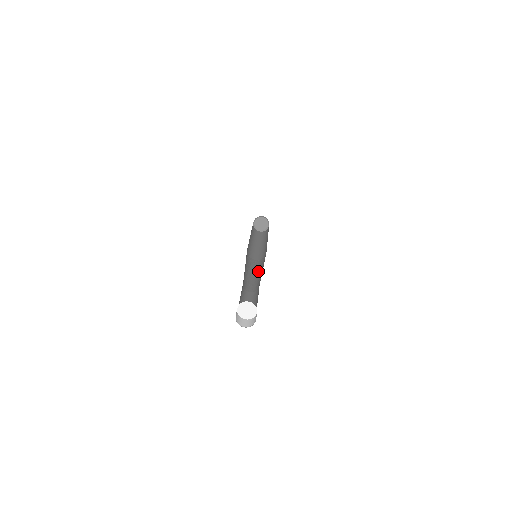
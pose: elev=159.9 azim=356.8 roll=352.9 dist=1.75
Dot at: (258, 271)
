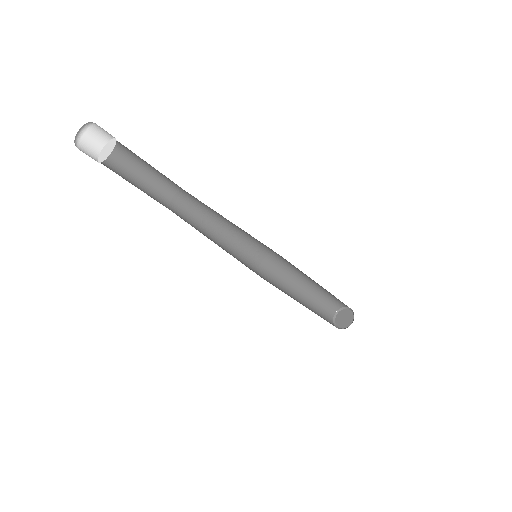
Dot at: occluded
